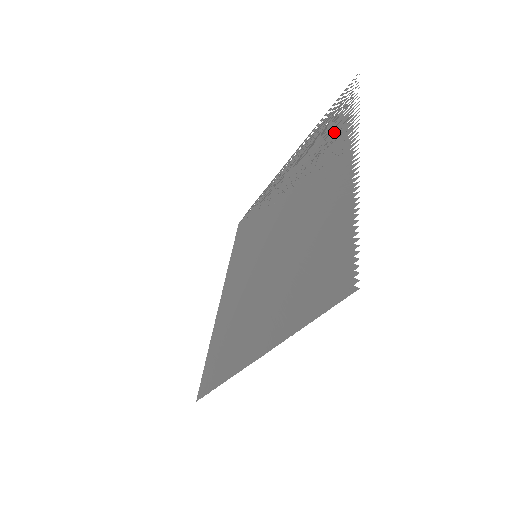
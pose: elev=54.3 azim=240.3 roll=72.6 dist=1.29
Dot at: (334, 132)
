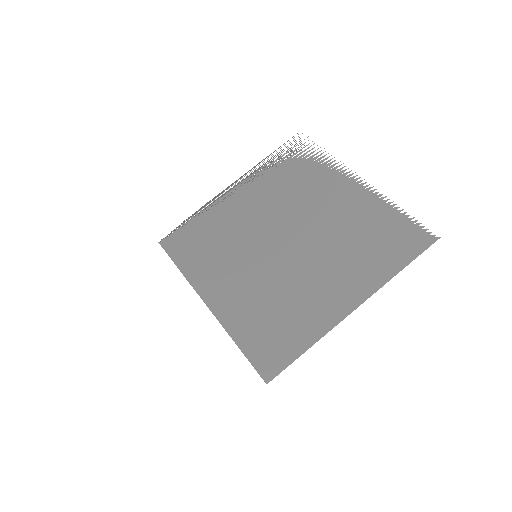
Dot at: (306, 166)
